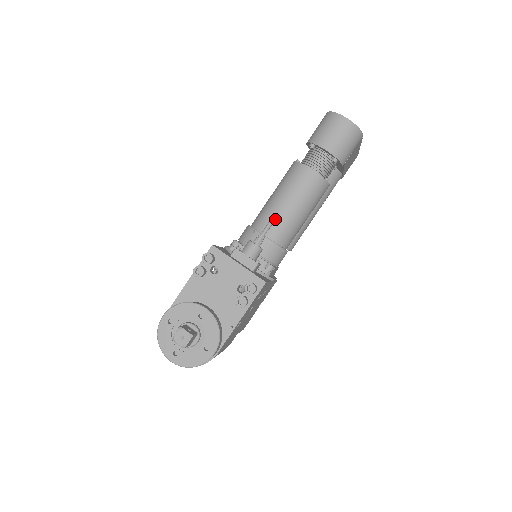
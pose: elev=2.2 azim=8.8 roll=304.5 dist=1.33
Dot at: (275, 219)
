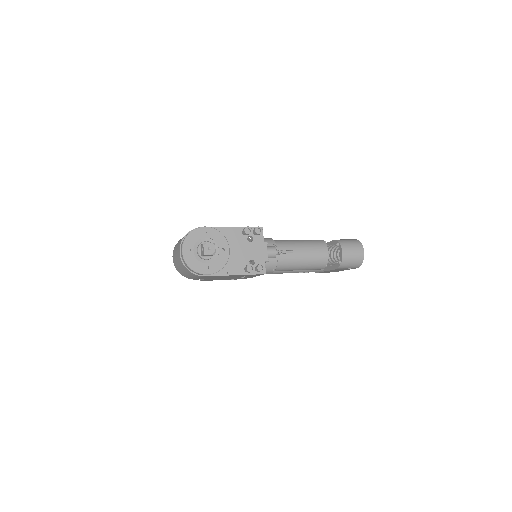
Dot at: occluded
